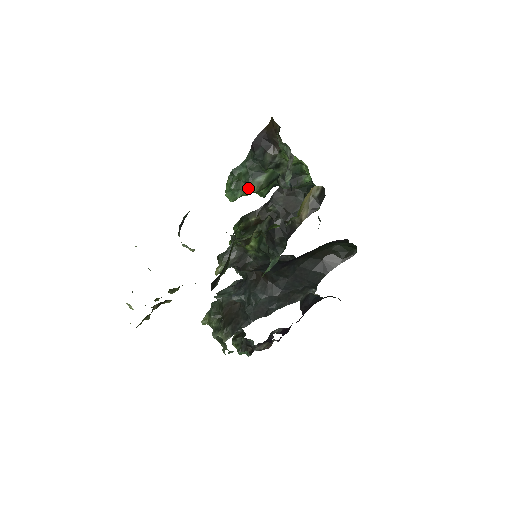
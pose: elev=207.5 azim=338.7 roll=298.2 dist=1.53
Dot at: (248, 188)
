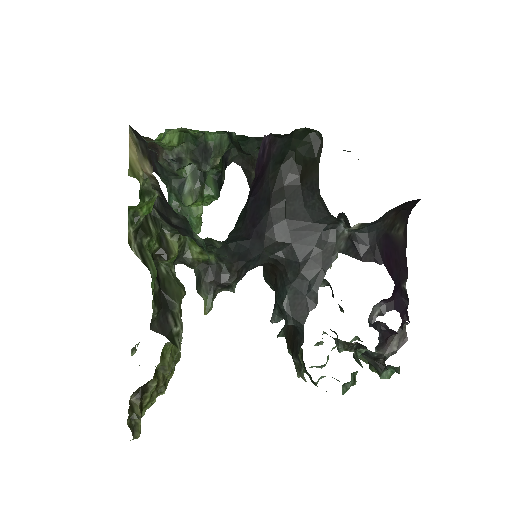
Dot at: (193, 206)
